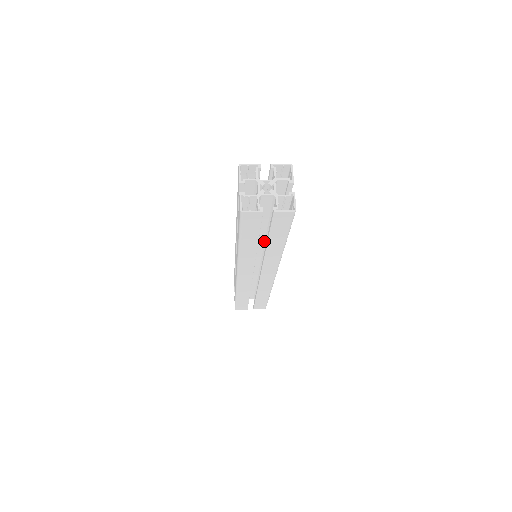
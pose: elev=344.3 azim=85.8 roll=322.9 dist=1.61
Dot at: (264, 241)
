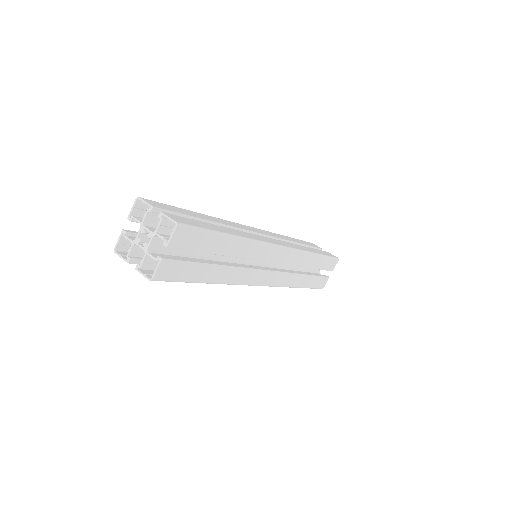
Dot at: (222, 260)
